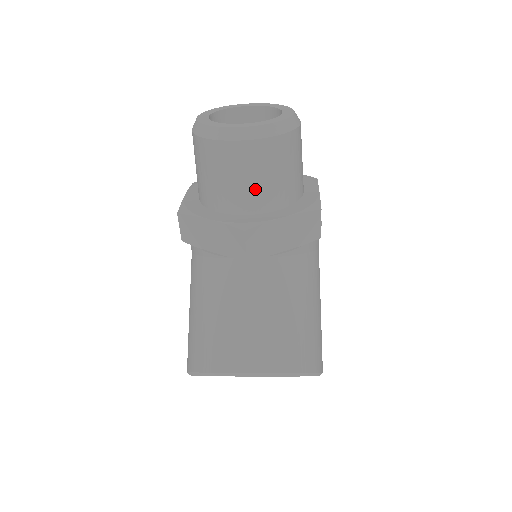
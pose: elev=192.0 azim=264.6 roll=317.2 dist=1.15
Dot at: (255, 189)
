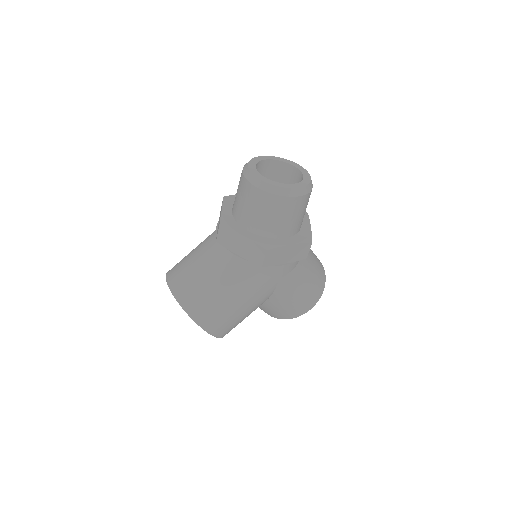
Dot at: (243, 210)
